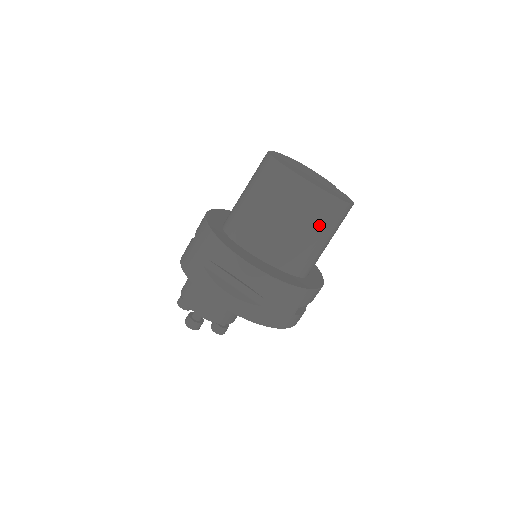
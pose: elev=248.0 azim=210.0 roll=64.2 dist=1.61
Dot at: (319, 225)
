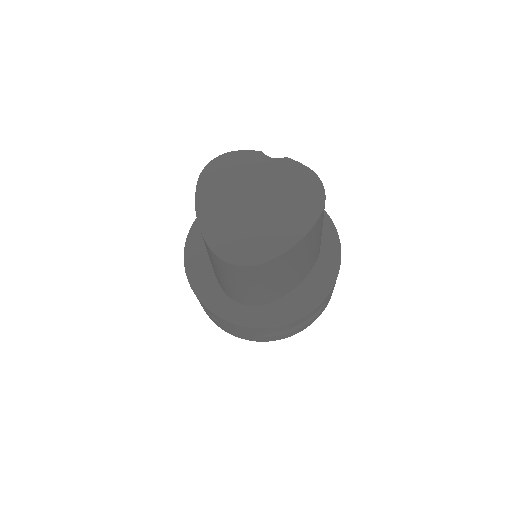
Dot at: (318, 235)
